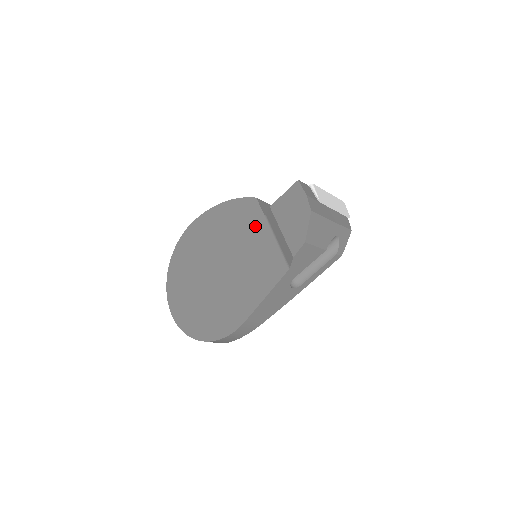
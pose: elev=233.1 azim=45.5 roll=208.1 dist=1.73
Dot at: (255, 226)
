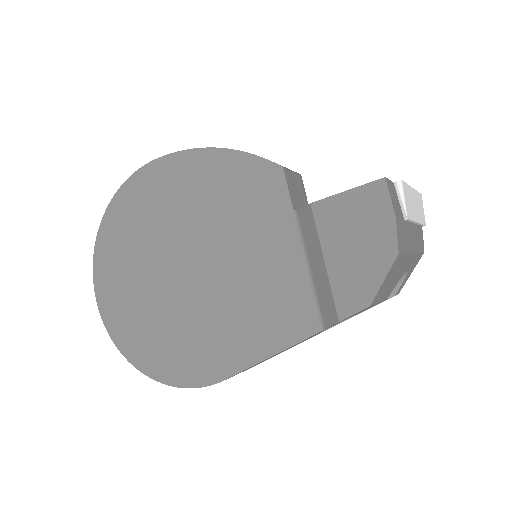
Dot at: (271, 222)
